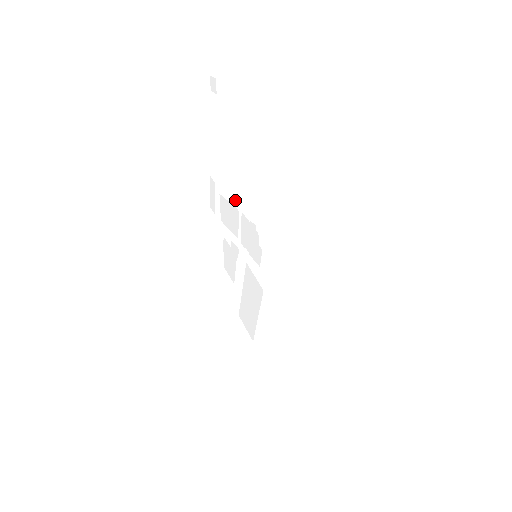
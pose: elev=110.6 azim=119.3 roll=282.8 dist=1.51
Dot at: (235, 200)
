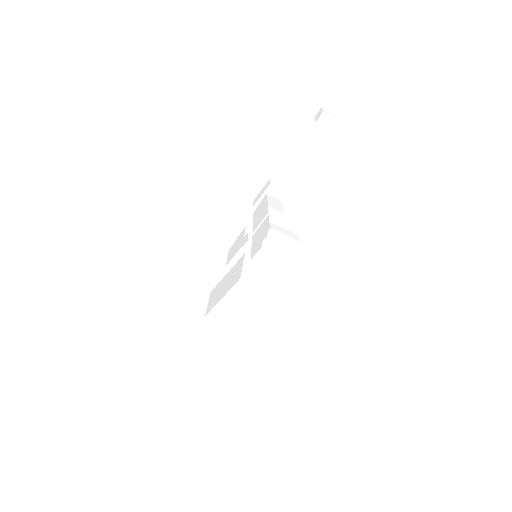
Dot at: (273, 204)
